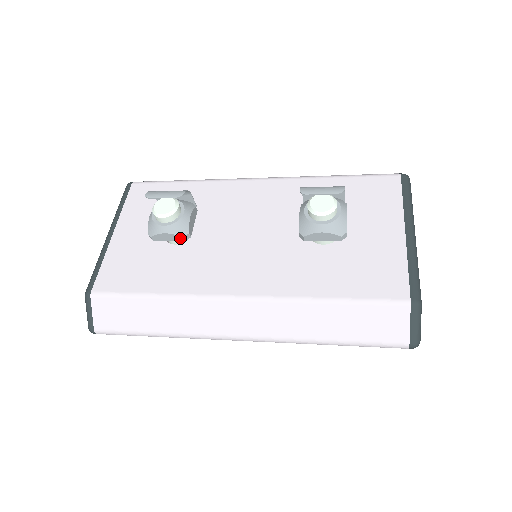
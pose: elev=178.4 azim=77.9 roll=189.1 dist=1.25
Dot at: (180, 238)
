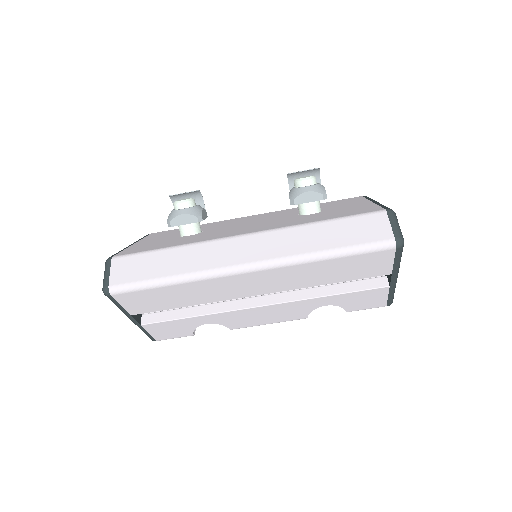
Dot at: (194, 219)
